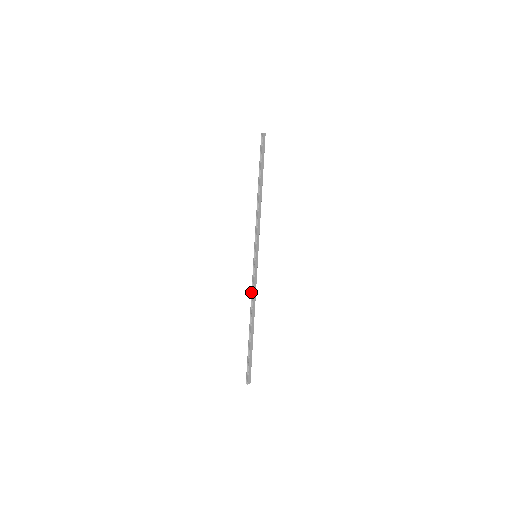
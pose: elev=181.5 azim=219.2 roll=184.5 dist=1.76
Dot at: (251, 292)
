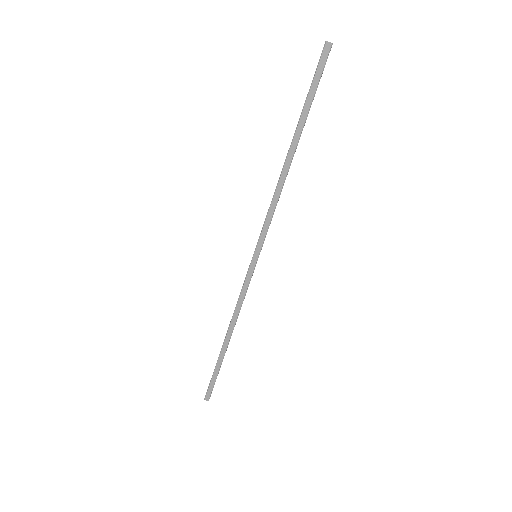
Dot at: occluded
